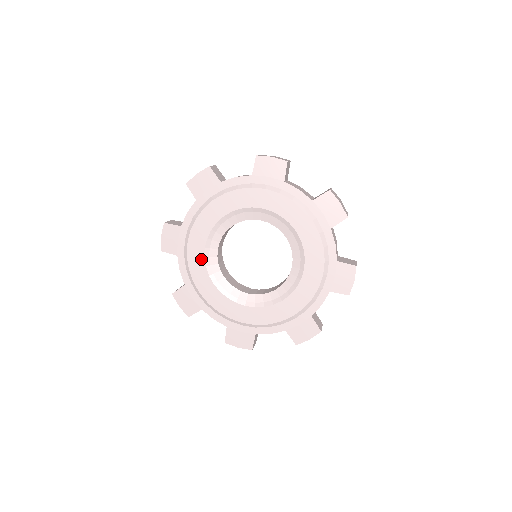
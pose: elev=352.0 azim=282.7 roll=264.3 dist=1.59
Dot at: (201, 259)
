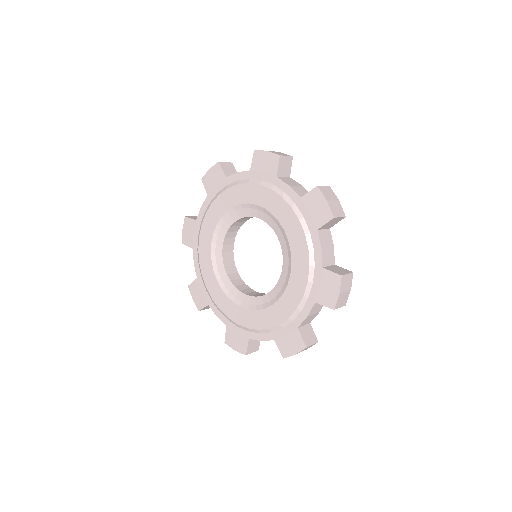
Dot at: (218, 216)
